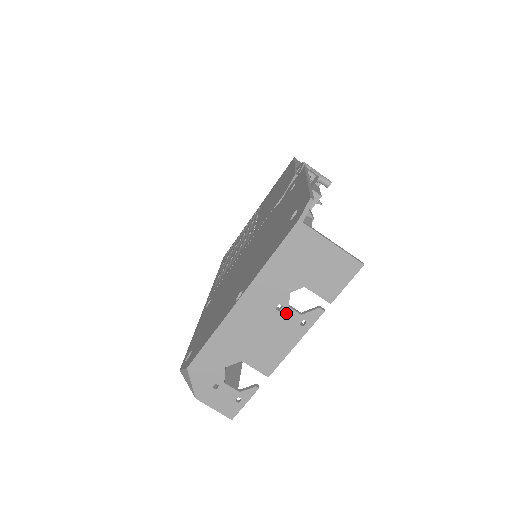
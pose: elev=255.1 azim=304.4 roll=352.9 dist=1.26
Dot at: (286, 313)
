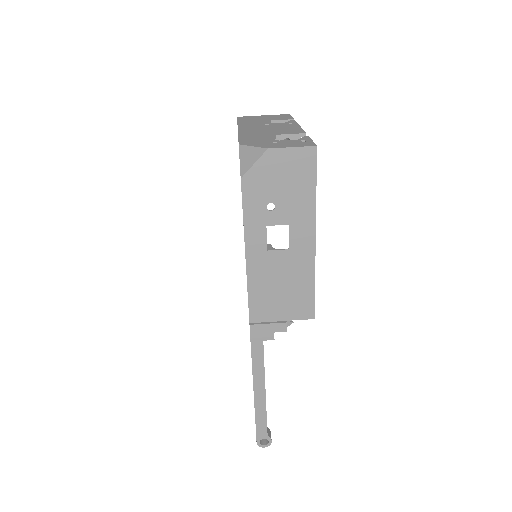
Dot at: (274, 124)
